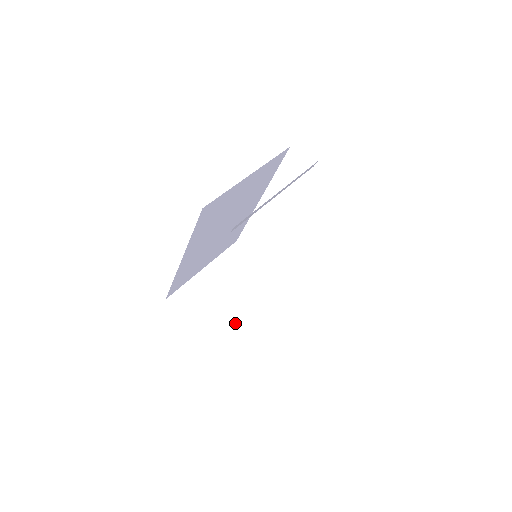
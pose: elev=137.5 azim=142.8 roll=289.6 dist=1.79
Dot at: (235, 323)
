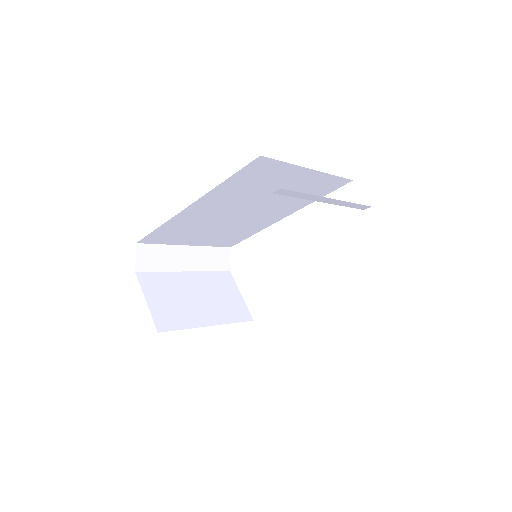
Dot at: (184, 313)
